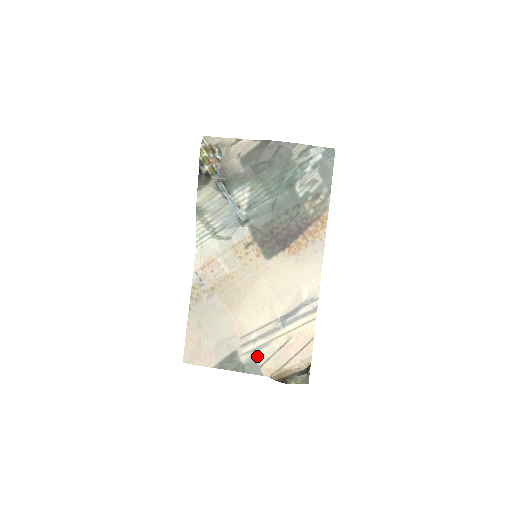
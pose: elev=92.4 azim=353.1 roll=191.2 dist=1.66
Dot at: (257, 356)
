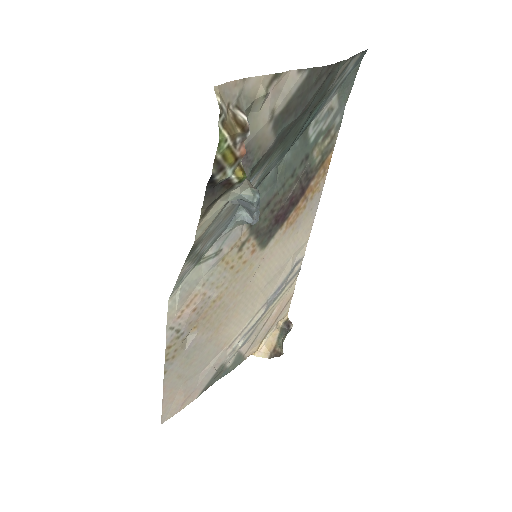
Dot at: (242, 349)
